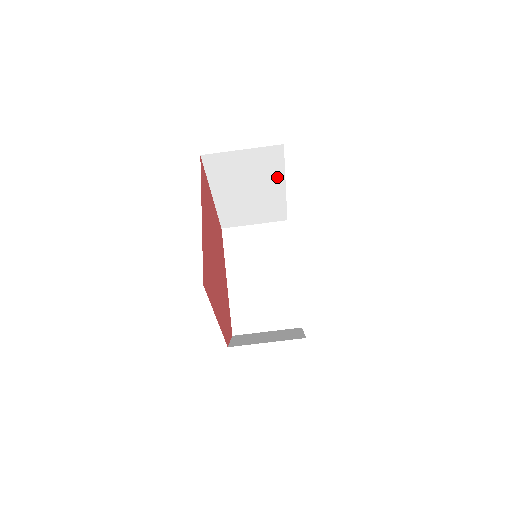
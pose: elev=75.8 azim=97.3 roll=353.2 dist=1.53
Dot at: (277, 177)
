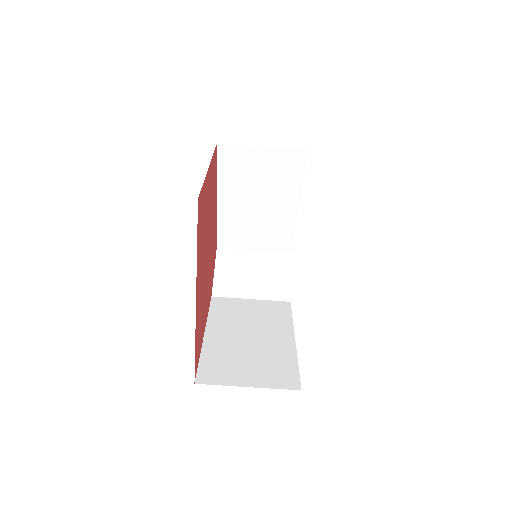
Dot at: occluded
